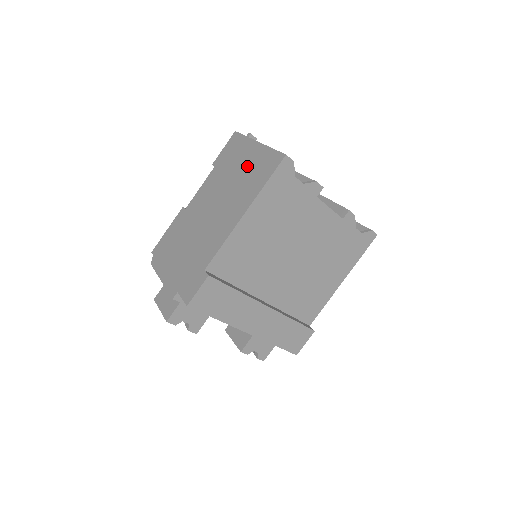
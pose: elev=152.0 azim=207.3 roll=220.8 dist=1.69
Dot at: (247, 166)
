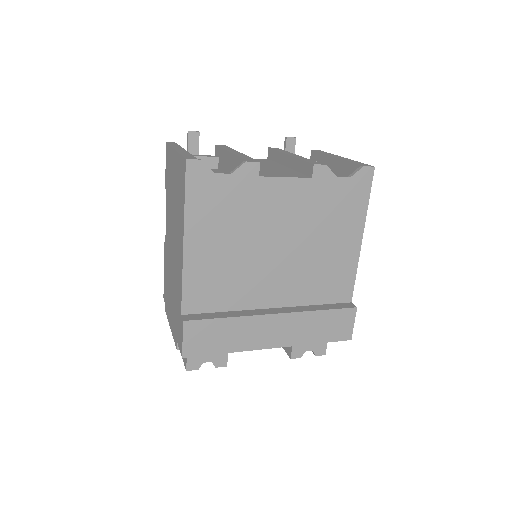
Dot at: (175, 183)
